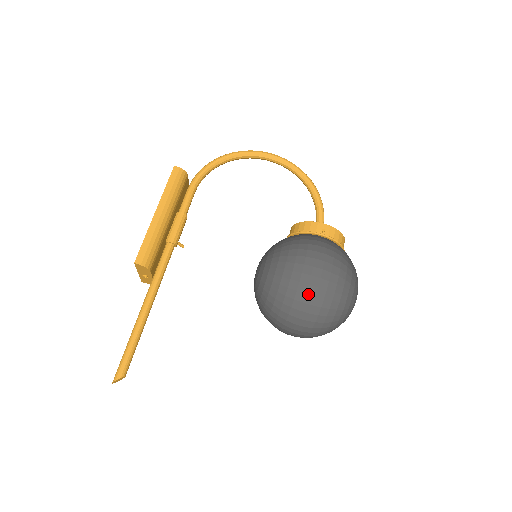
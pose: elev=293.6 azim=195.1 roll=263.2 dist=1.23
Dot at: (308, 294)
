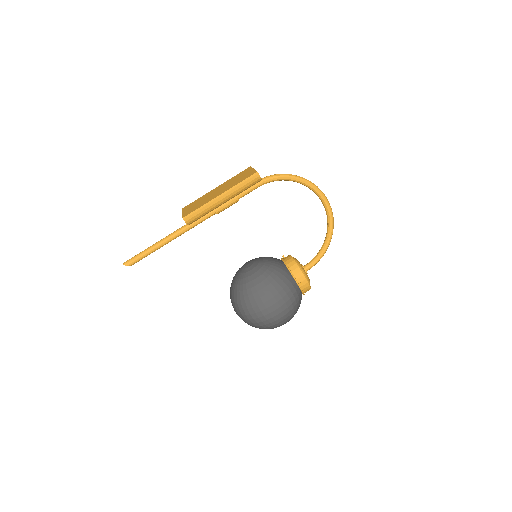
Dot at: (256, 314)
